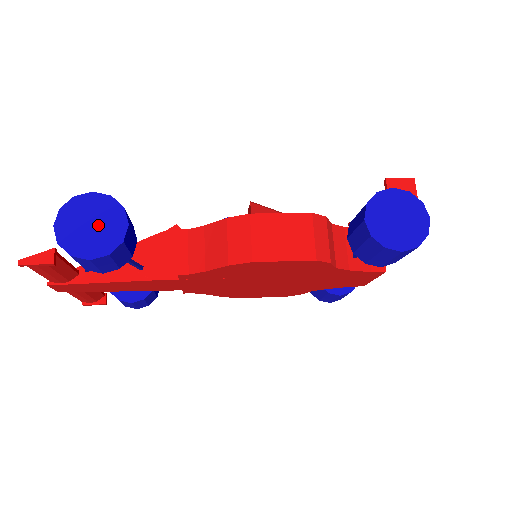
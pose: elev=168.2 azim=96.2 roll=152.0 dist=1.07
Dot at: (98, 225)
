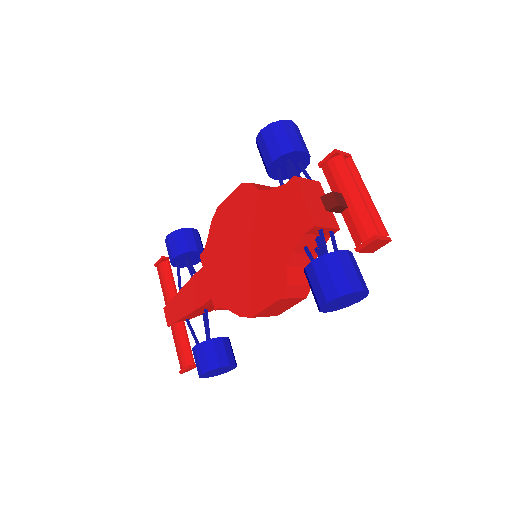
Dot at: occluded
